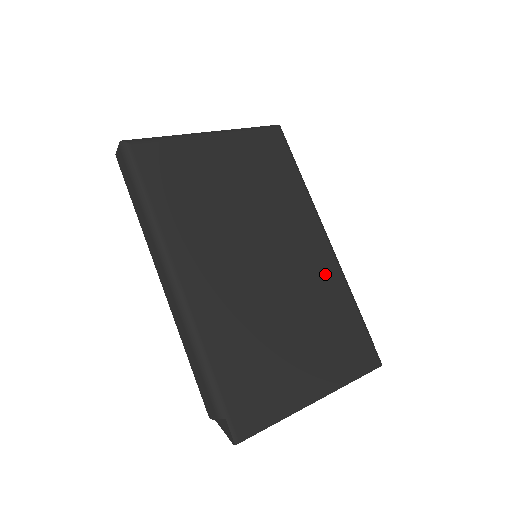
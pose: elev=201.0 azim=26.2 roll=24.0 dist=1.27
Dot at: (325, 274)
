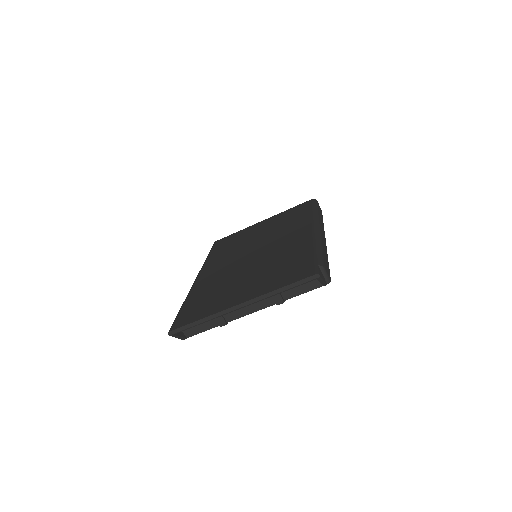
Dot at: (298, 244)
